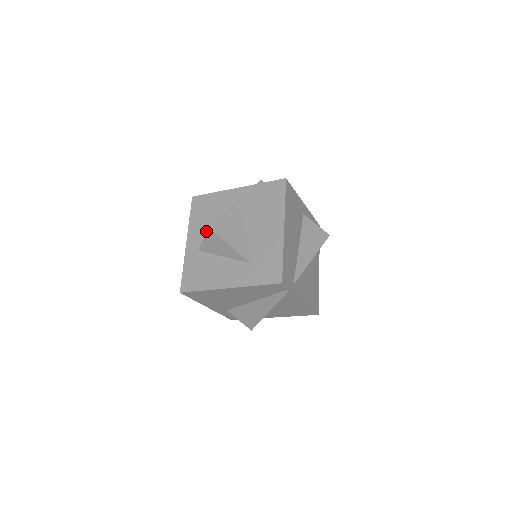
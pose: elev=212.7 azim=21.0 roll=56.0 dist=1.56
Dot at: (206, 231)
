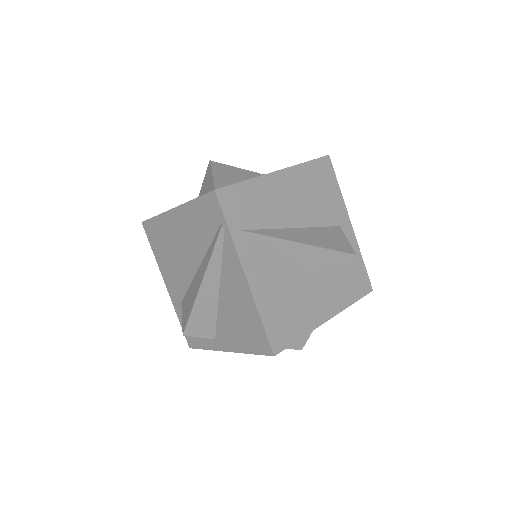
Dot at: occluded
